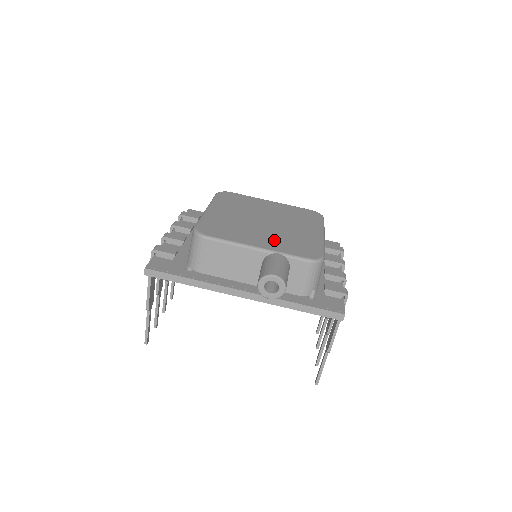
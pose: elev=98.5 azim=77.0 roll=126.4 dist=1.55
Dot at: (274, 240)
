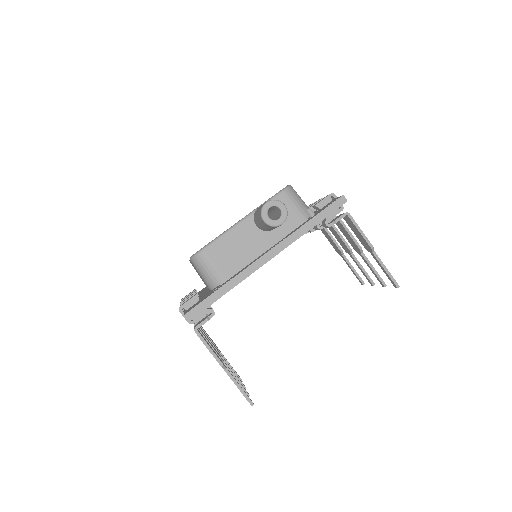
Dot at: occluded
